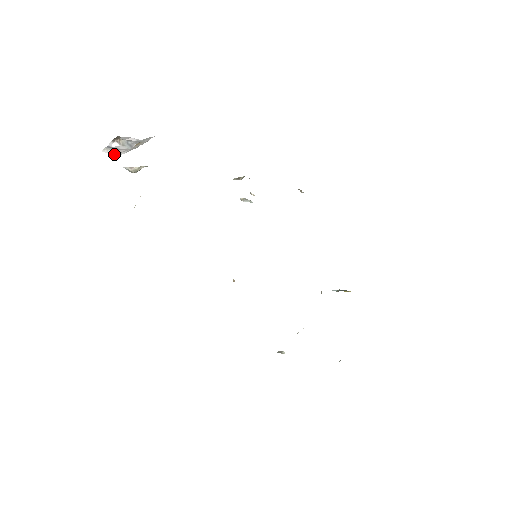
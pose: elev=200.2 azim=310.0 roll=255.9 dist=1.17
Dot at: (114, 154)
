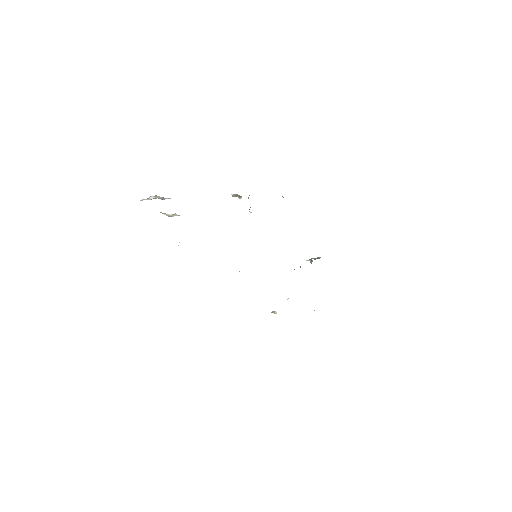
Dot at: occluded
